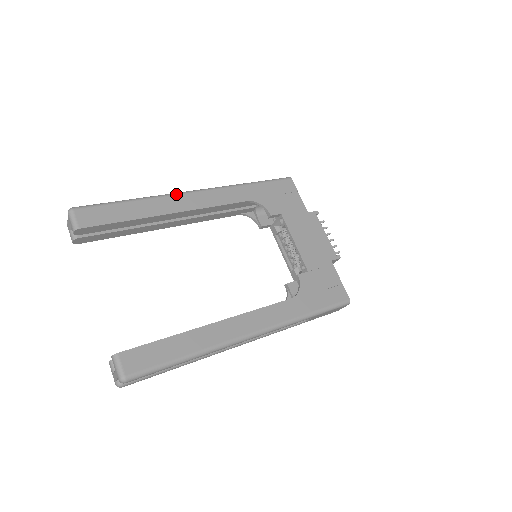
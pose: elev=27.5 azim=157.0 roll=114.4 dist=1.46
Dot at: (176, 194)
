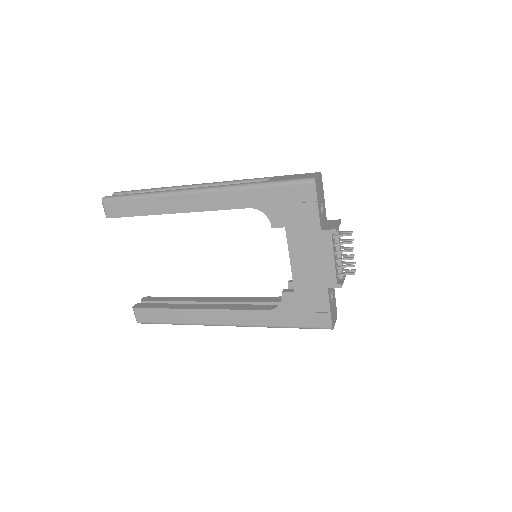
Dot at: (179, 194)
